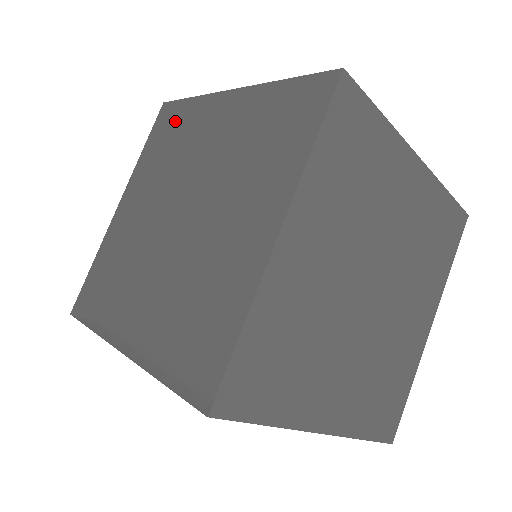
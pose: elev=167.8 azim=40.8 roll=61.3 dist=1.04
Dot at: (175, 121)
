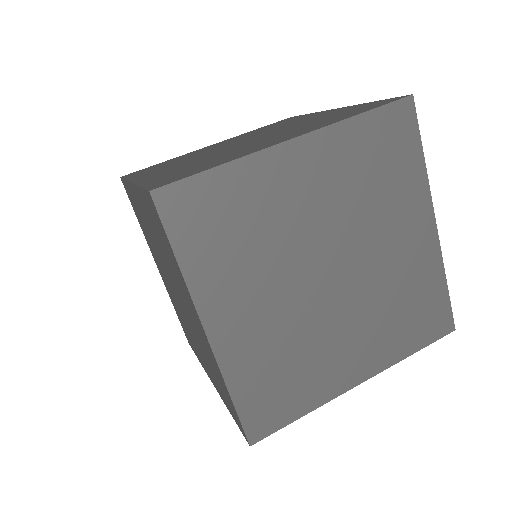
Dot at: (132, 201)
